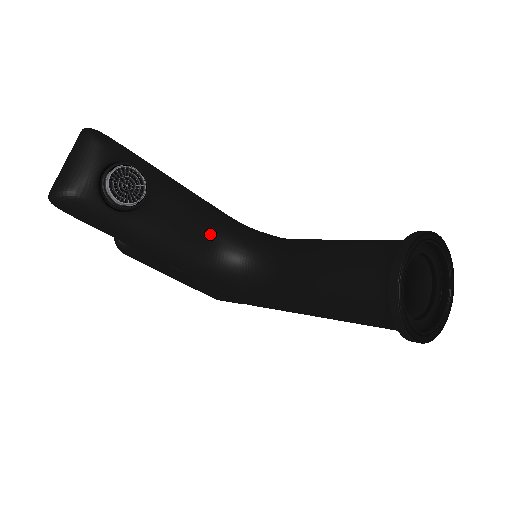
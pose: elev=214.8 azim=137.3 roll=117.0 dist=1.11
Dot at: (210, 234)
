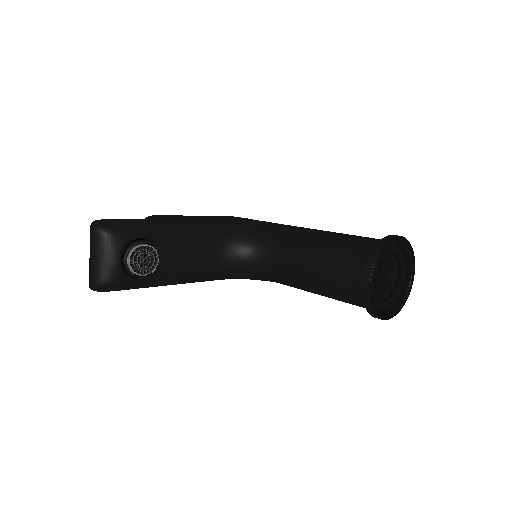
Dot at: (215, 251)
